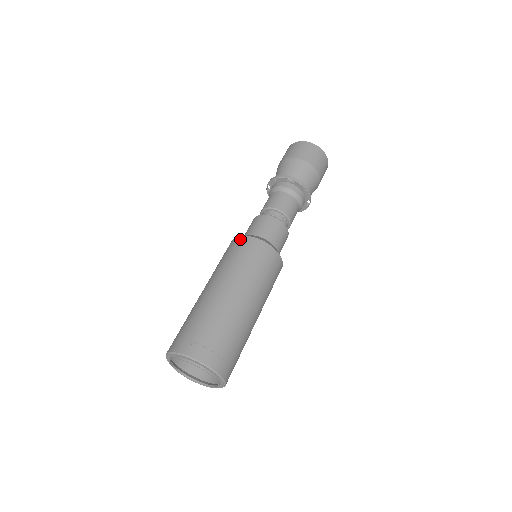
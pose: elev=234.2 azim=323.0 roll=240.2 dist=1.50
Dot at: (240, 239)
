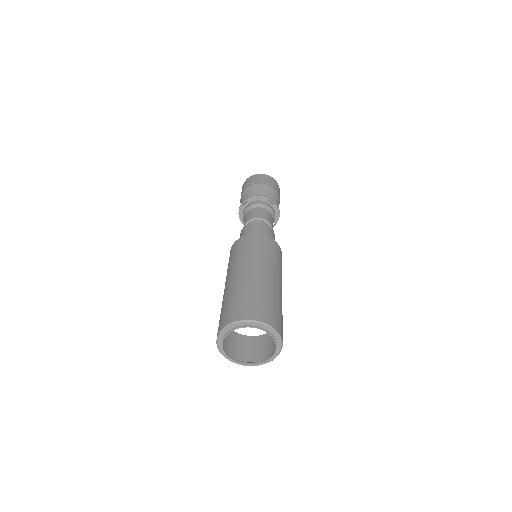
Dot at: (258, 236)
